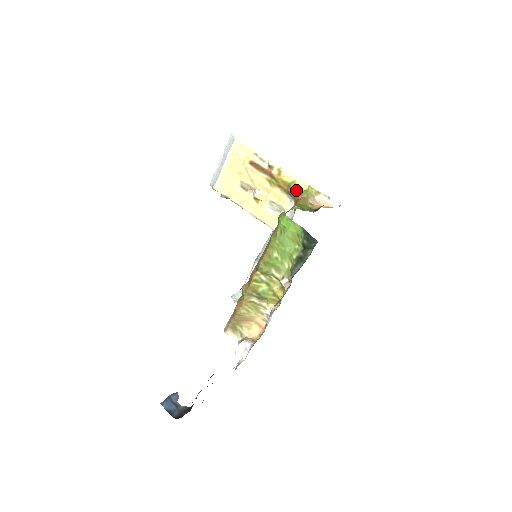
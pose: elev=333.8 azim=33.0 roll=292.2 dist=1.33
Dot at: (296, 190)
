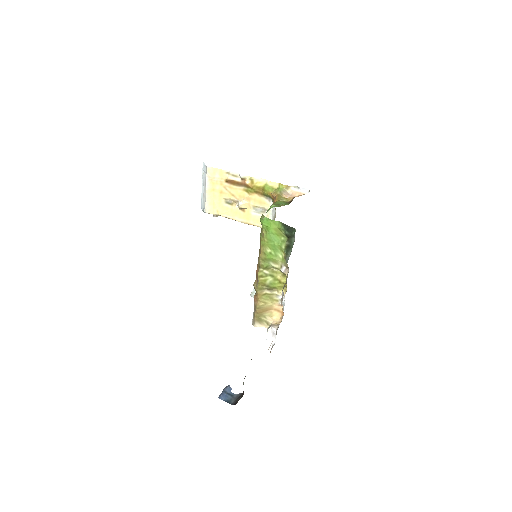
Dot at: (270, 191)
